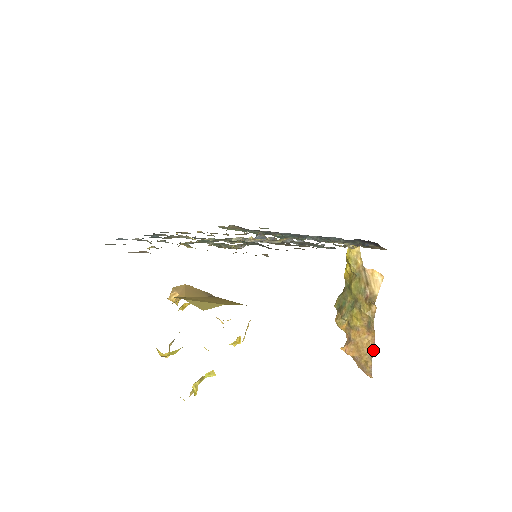
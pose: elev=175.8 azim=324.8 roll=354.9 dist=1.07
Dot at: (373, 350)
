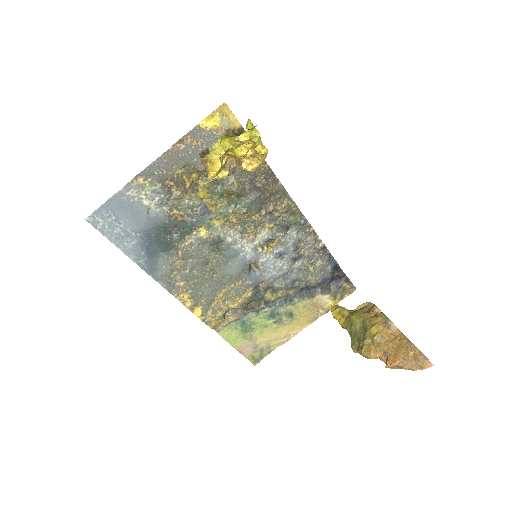
Dot at: (409, 340)
